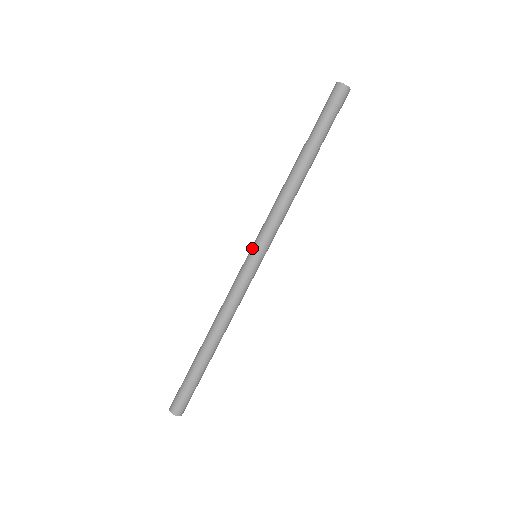
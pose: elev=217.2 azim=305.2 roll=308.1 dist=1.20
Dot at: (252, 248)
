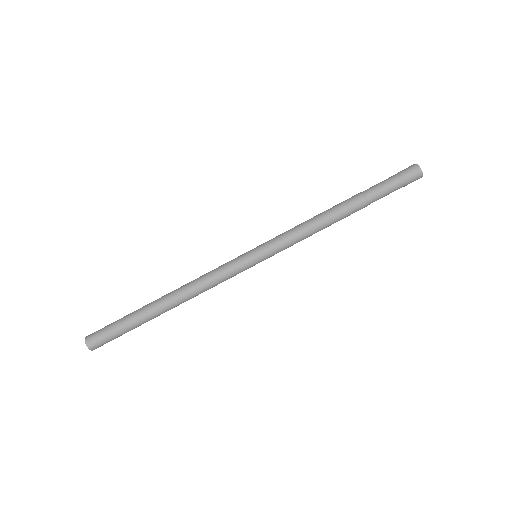
Dot at: (261, 253)
